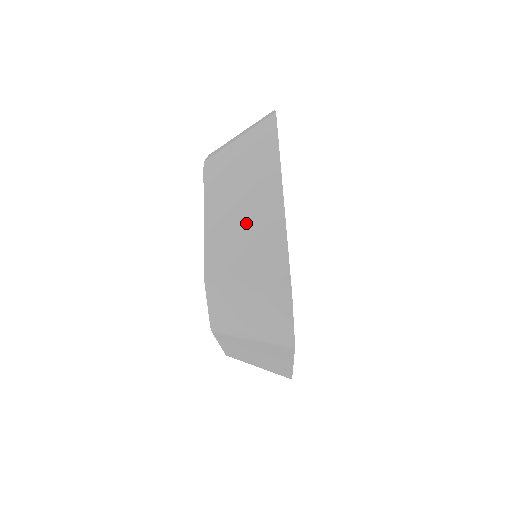
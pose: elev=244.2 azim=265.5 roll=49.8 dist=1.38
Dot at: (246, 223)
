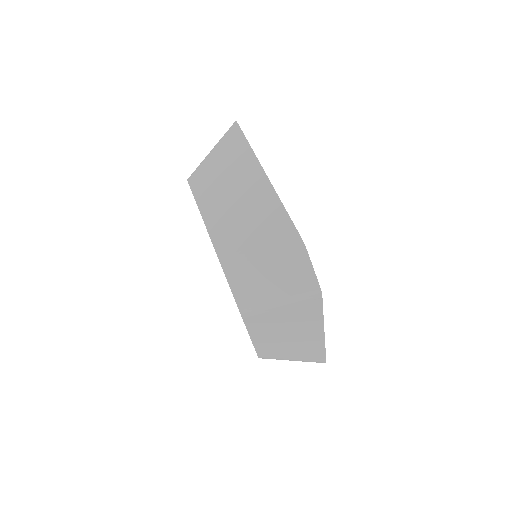
Dot at: (242, 208)
